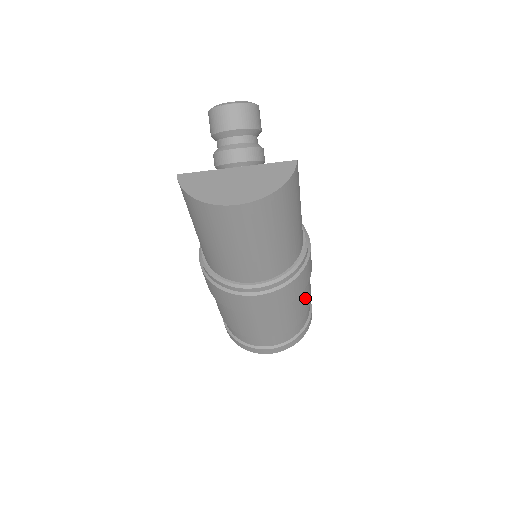
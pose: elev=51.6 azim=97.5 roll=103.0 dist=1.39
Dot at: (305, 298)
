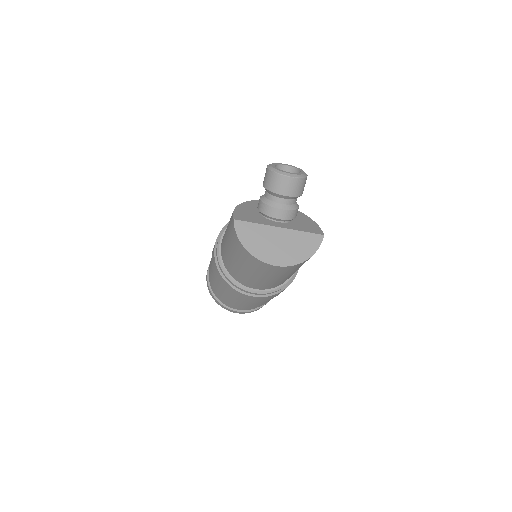
Dot at: occluded
